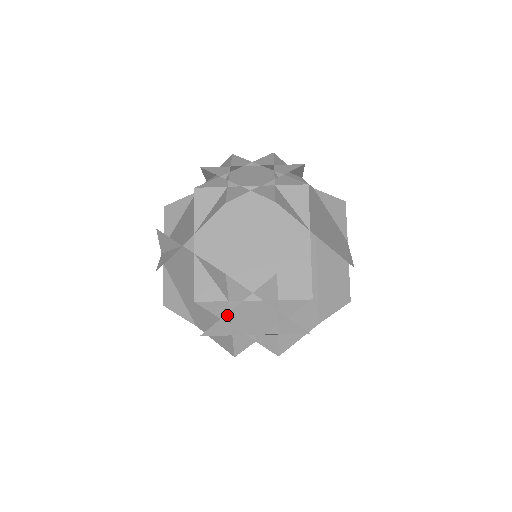
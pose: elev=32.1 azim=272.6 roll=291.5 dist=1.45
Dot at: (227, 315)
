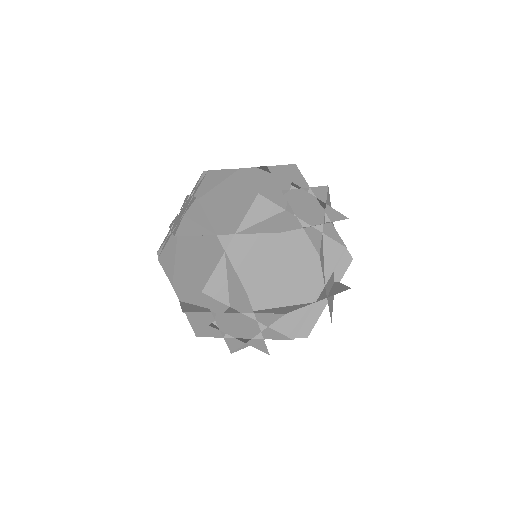
Dot at: (218, 312)
